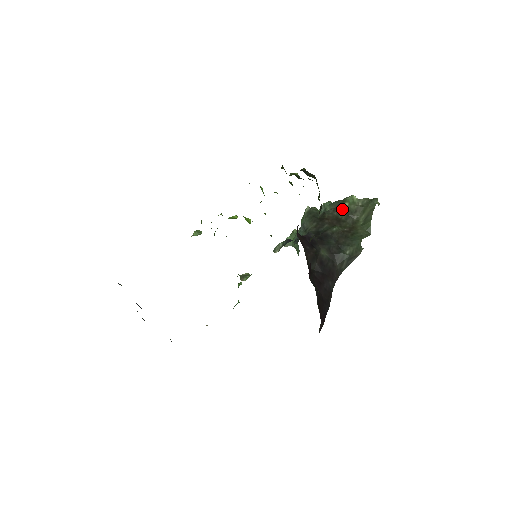
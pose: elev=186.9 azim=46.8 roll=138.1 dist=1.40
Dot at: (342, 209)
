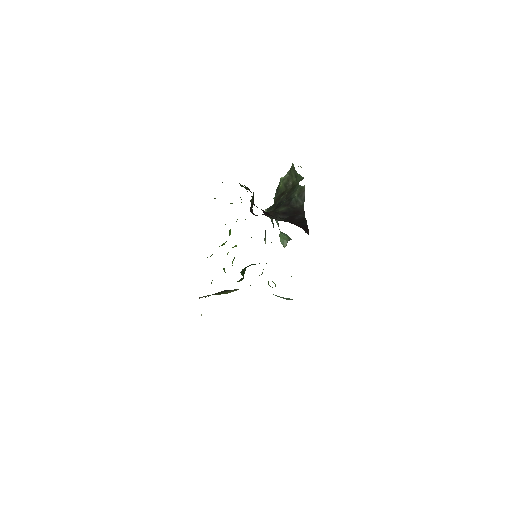
Dot at: (280, 188)
